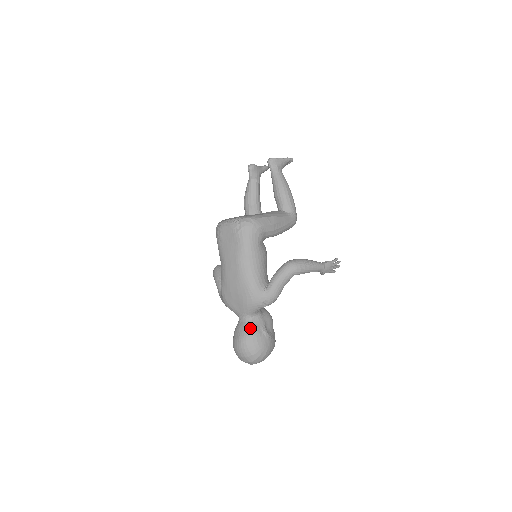
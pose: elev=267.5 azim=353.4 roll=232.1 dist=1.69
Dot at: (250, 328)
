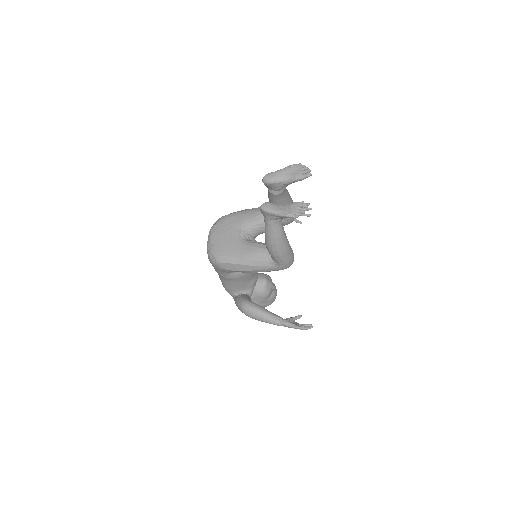
Dot at: occluded
